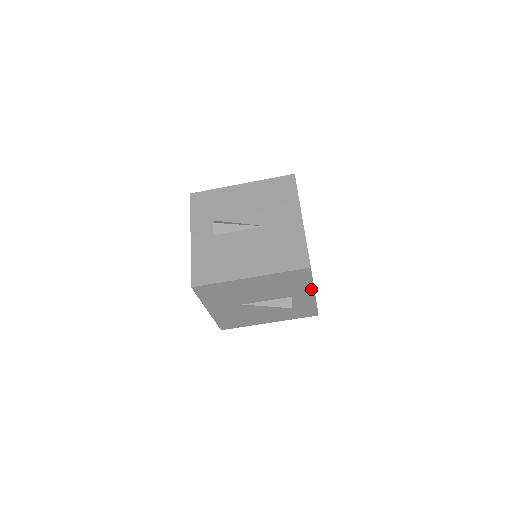
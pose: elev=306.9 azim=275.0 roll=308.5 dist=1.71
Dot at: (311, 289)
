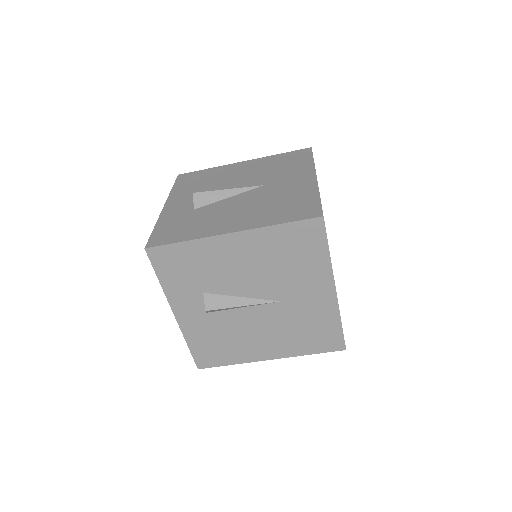
Dot at: occluded
